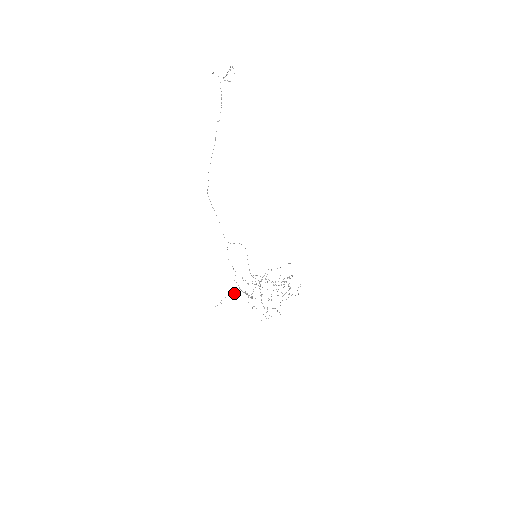
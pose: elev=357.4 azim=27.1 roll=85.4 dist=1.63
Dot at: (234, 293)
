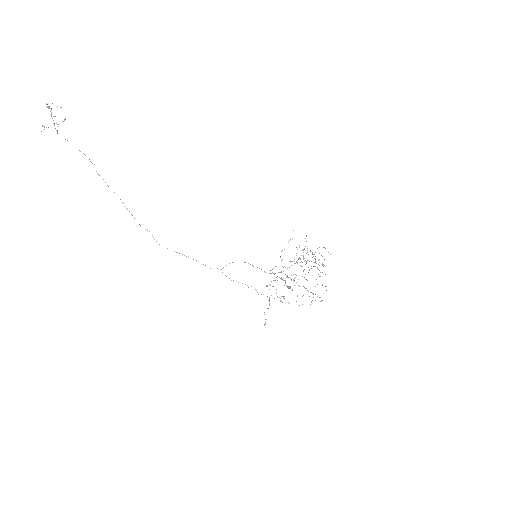
Dot at: (269, 304)
